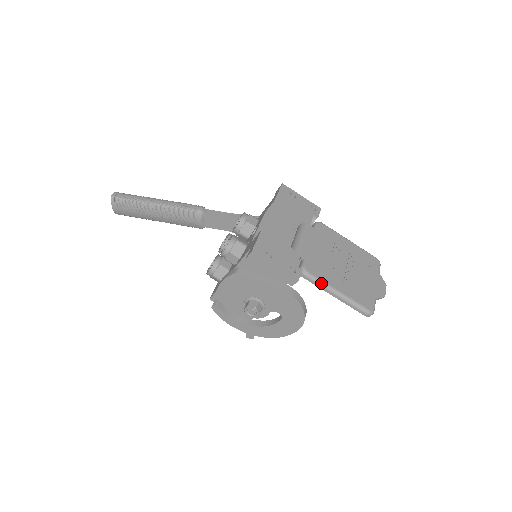
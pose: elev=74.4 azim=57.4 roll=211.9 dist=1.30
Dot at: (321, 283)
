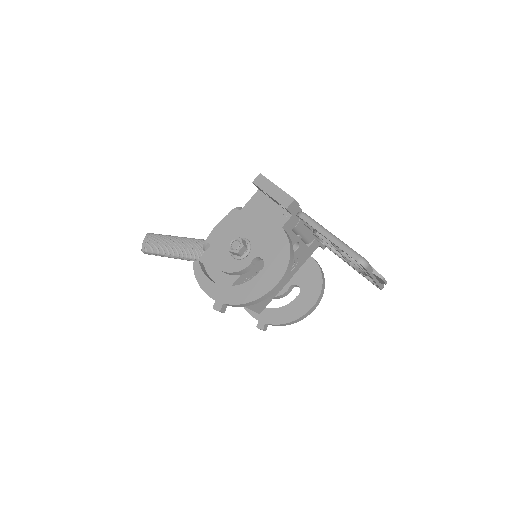
Dot at: (316, 222)
